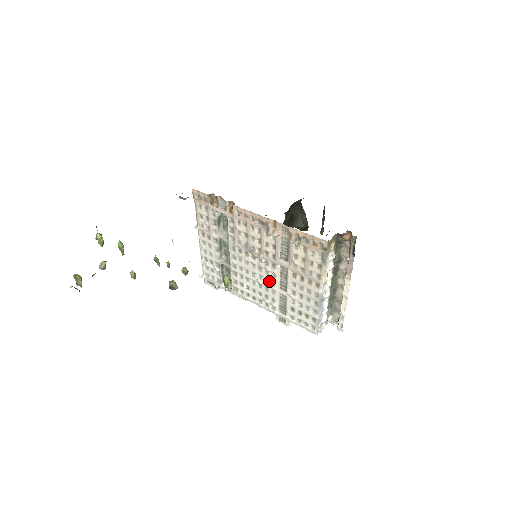
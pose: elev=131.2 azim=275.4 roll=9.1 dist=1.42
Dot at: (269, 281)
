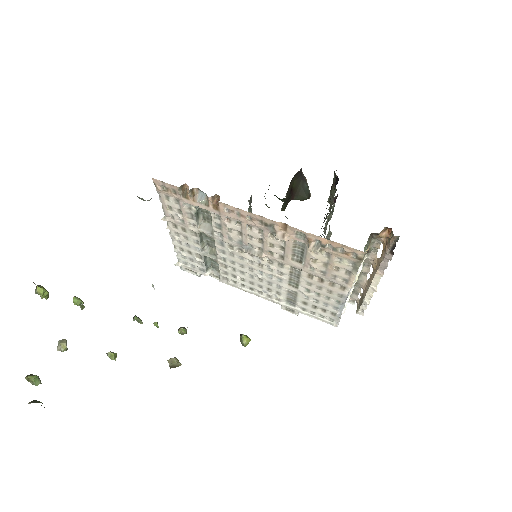
Dot at: (273, 277)
